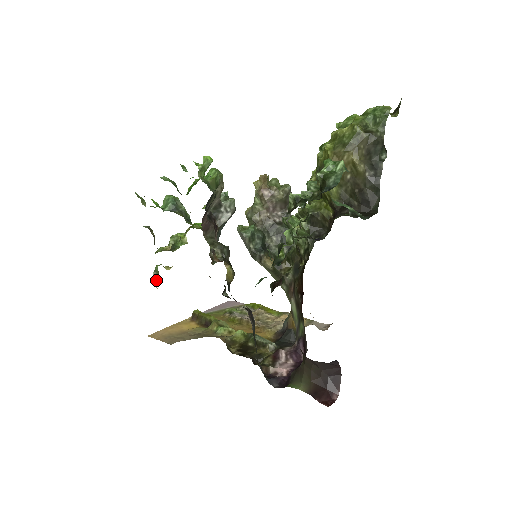
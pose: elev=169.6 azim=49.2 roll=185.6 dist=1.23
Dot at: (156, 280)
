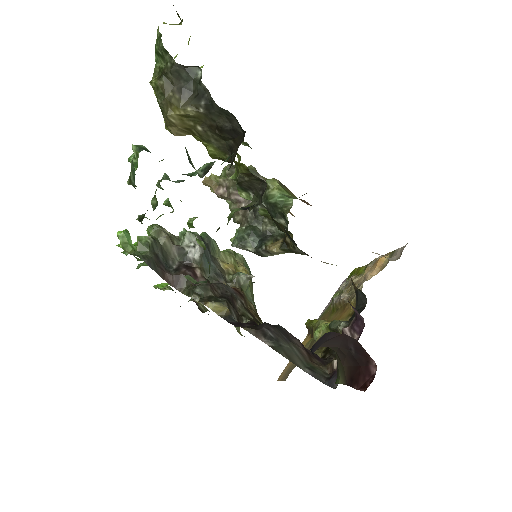
Dot at: occluded
